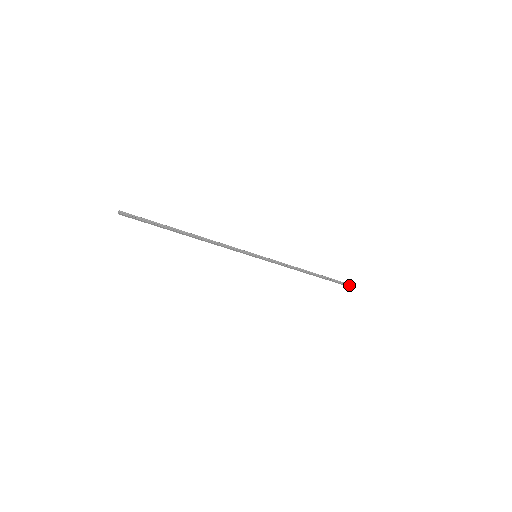
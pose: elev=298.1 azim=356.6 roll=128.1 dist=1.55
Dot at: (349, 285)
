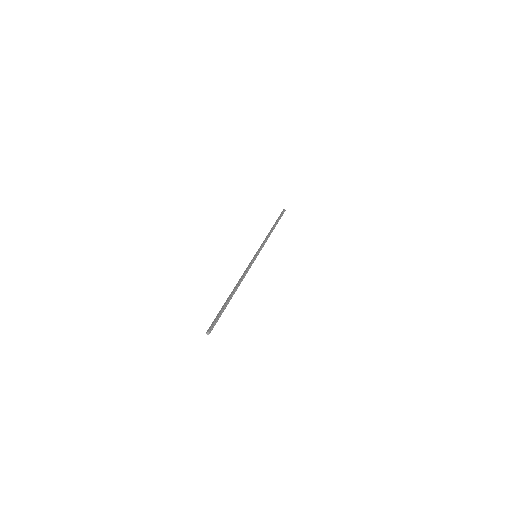
Dot at: occluded
